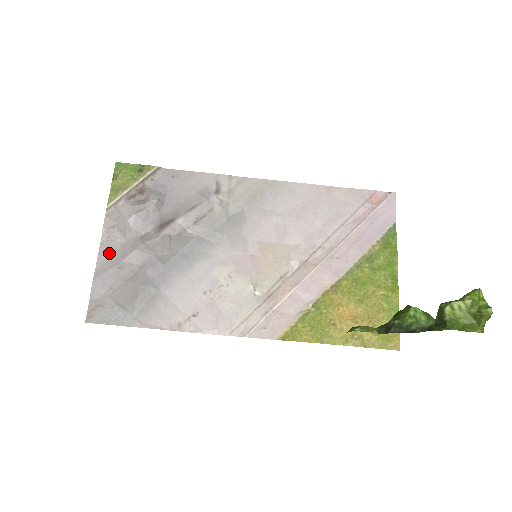
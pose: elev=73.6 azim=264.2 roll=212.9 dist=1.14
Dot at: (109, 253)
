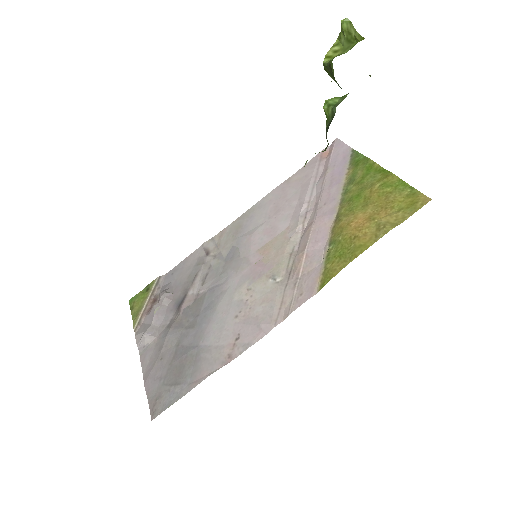
Dot at: (149, 356)
